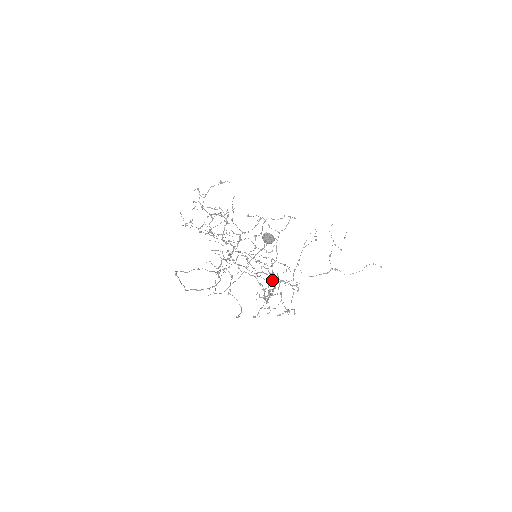
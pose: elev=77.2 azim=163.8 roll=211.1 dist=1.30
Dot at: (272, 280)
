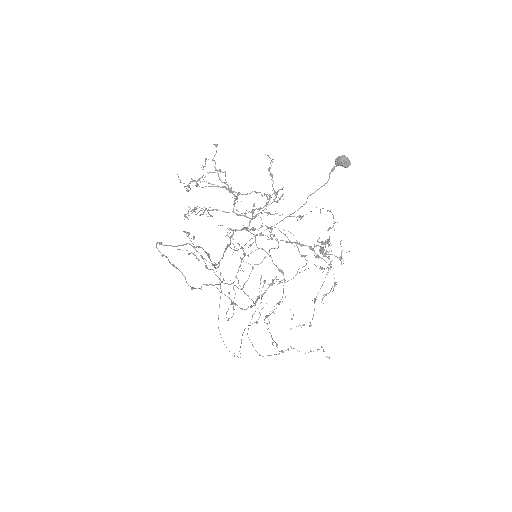
Dot at: occluded
